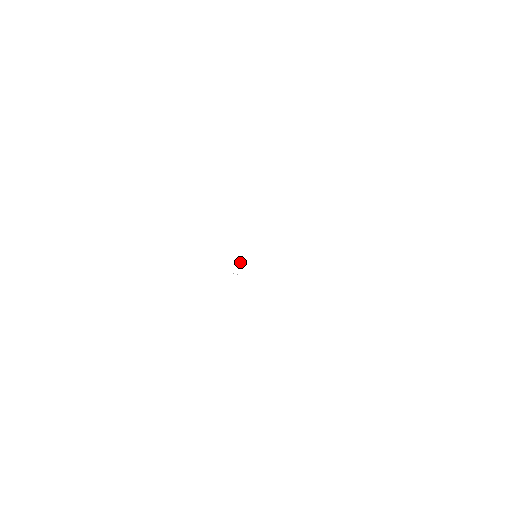
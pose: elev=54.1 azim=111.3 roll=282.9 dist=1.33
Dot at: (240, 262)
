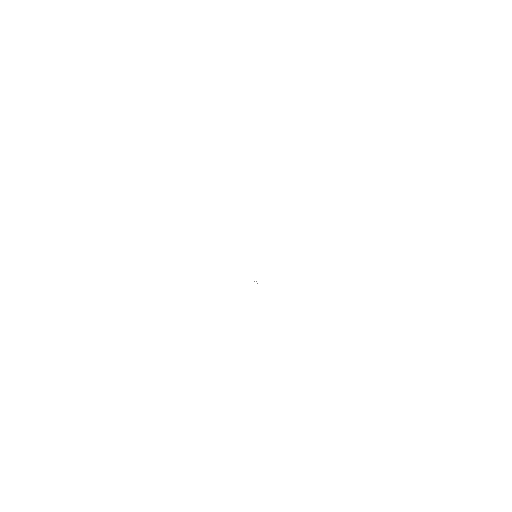
Dot at: occluded
